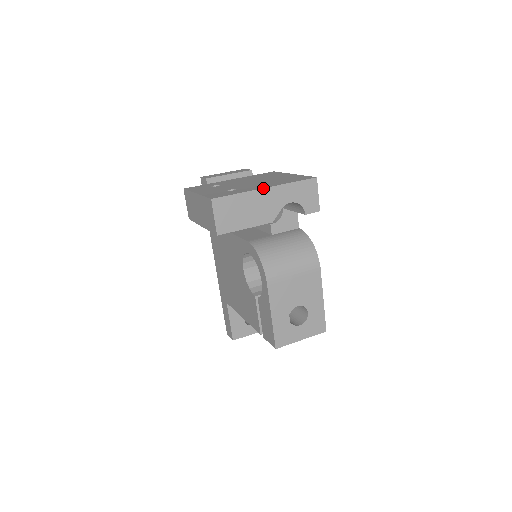
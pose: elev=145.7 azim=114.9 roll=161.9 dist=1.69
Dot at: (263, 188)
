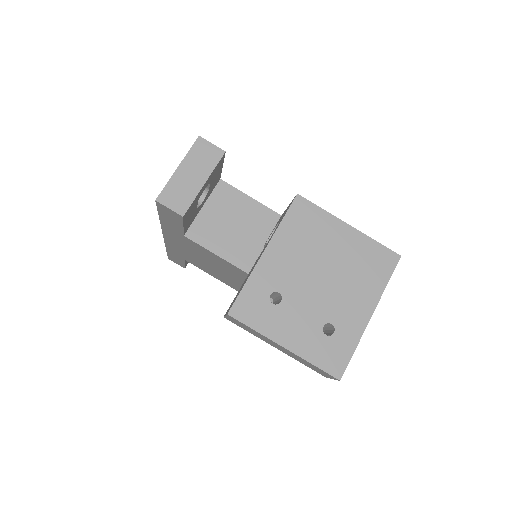
Dot at: occluded
